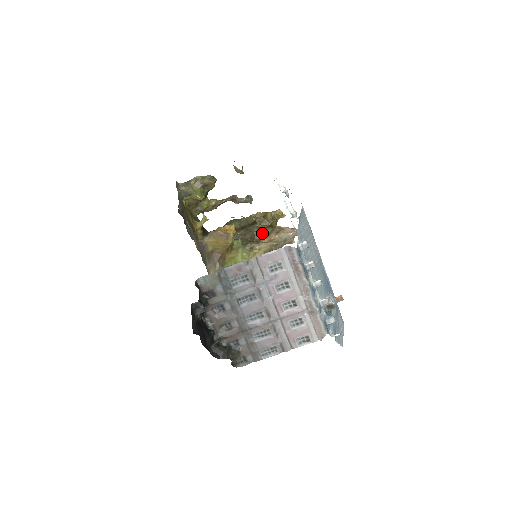
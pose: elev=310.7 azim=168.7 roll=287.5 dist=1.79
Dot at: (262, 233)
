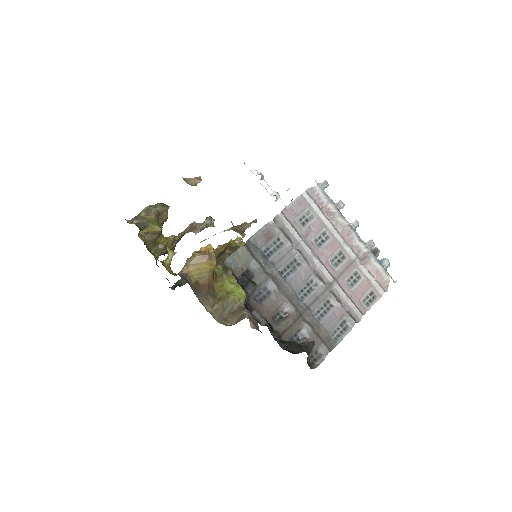
Dot at: occluded
